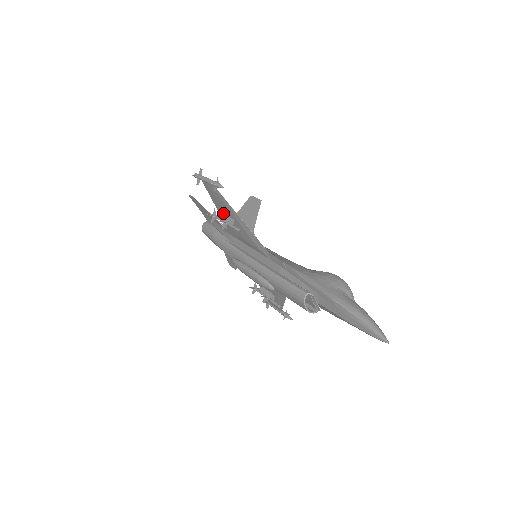
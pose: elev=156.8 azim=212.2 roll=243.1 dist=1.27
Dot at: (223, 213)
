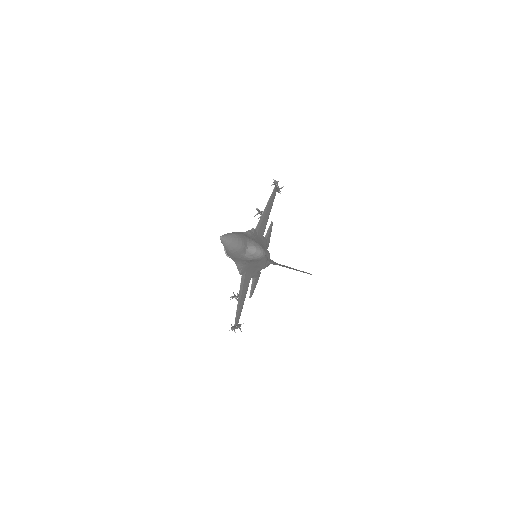
Dot at: occluded
